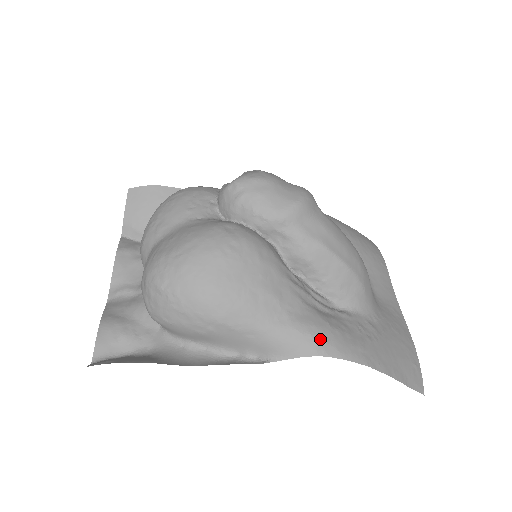
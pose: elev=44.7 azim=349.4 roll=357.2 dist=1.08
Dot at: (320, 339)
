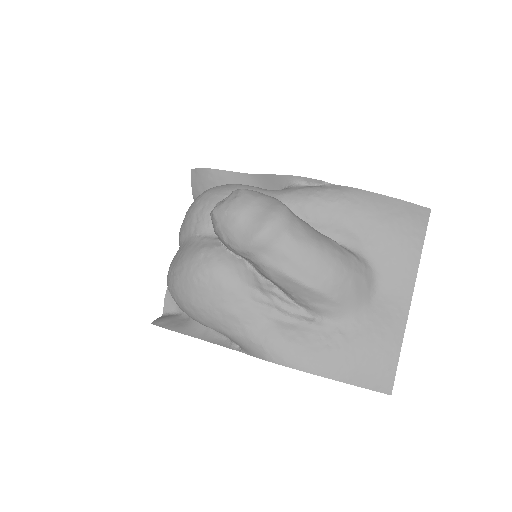
Dot at: (269, 350)
